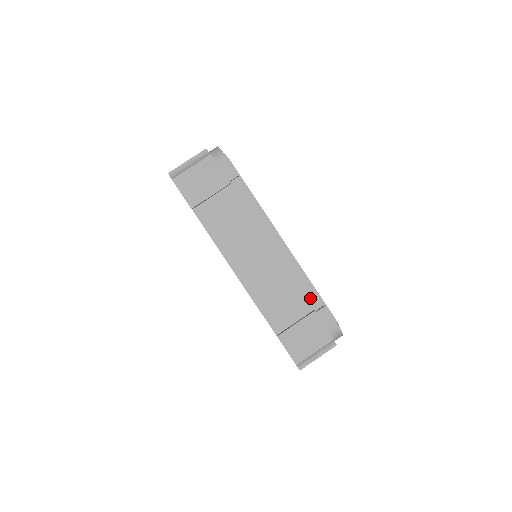
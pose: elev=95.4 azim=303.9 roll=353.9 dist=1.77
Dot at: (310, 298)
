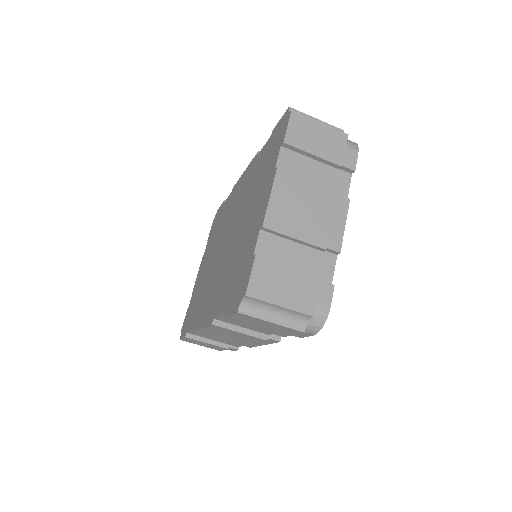
Dot at: occluded
